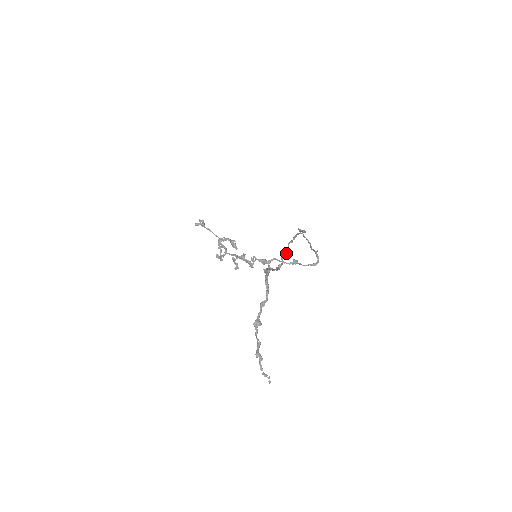
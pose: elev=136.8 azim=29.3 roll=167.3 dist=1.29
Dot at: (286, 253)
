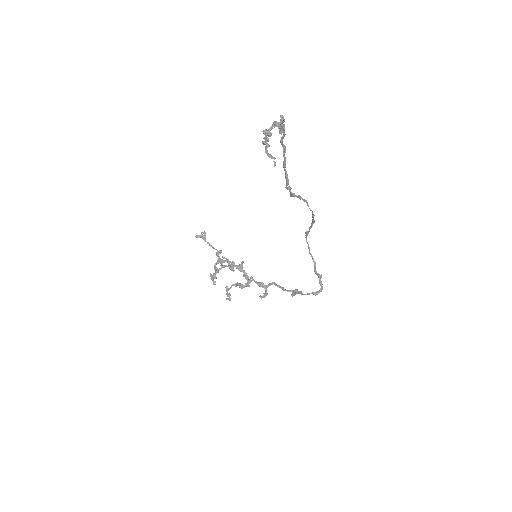
Dot at: (295, 196)
